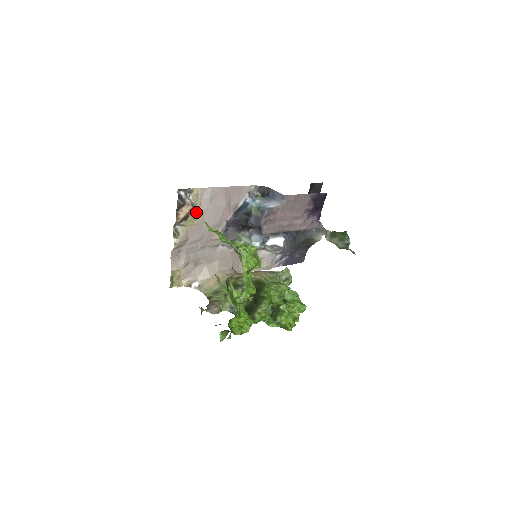
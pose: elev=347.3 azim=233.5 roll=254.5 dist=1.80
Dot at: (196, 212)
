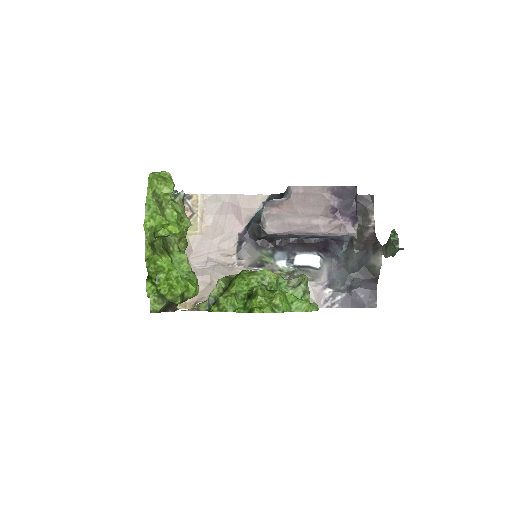
Dot at: (198, 220)
